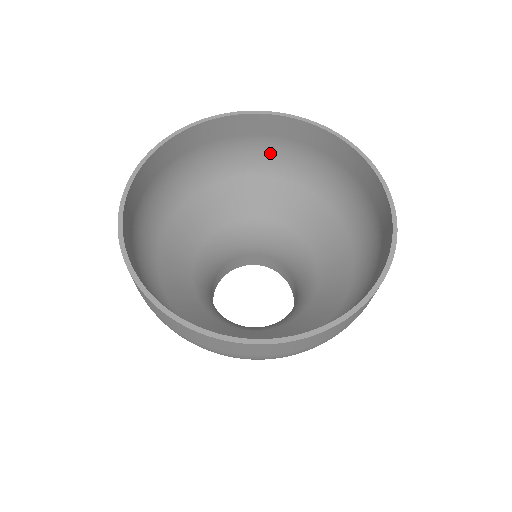
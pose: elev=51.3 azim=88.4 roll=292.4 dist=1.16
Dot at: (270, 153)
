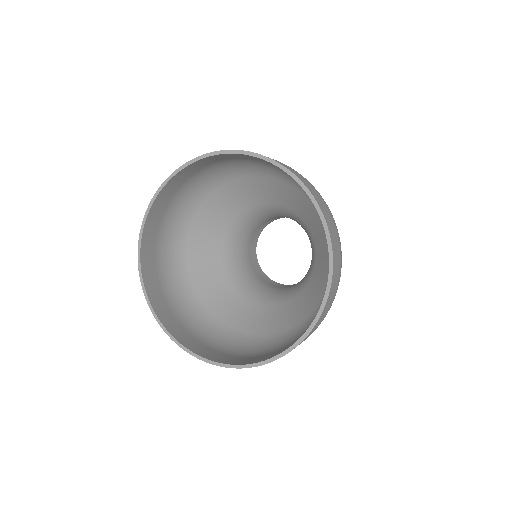
Dot at: (232, 165)
